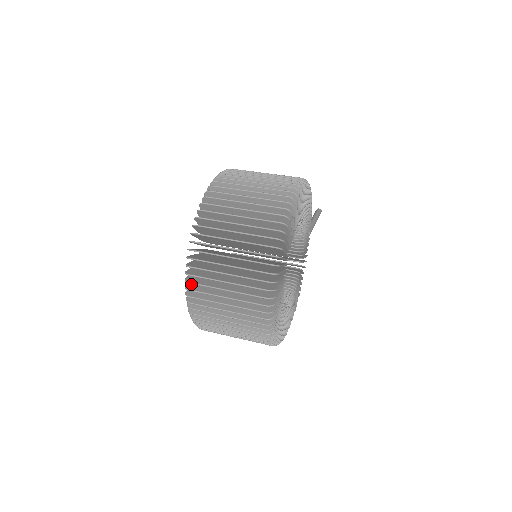
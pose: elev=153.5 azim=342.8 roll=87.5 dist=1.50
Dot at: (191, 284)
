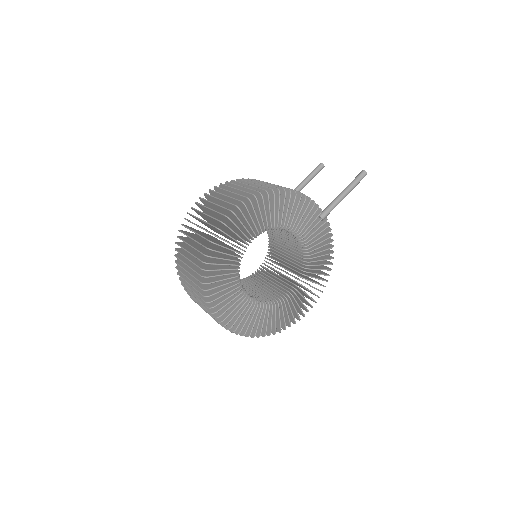
Dot at: occluded
